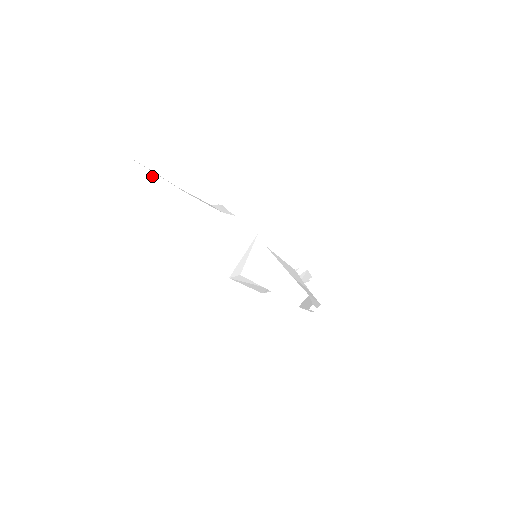
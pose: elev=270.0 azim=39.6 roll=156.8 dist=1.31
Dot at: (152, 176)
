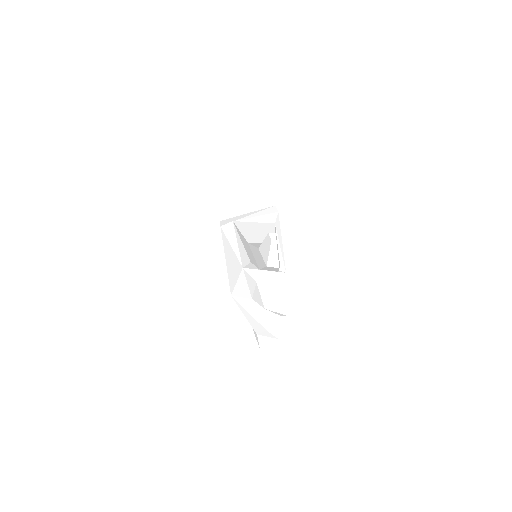
Dot at: (240, 118)
